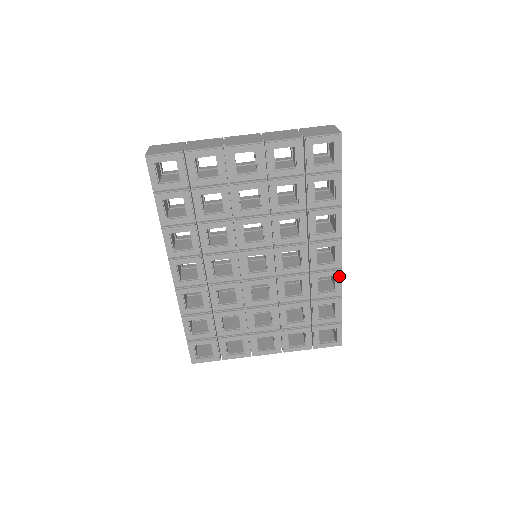
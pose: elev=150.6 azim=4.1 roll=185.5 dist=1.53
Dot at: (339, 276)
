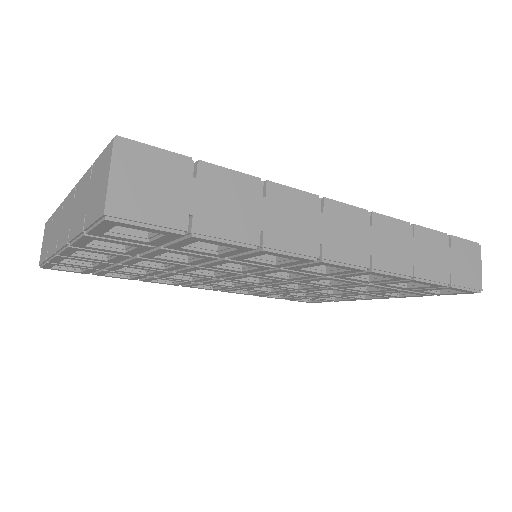
Dot at: (377, 274)
